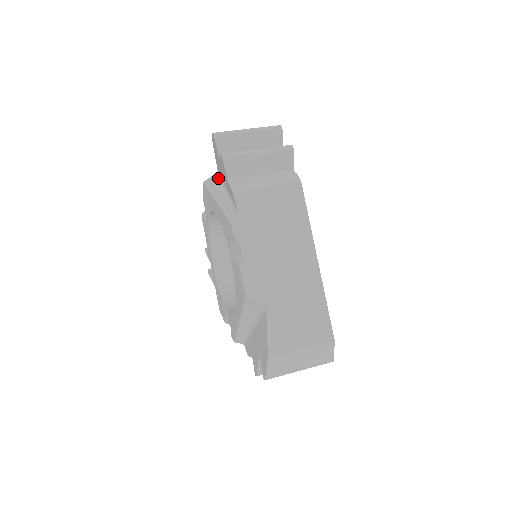
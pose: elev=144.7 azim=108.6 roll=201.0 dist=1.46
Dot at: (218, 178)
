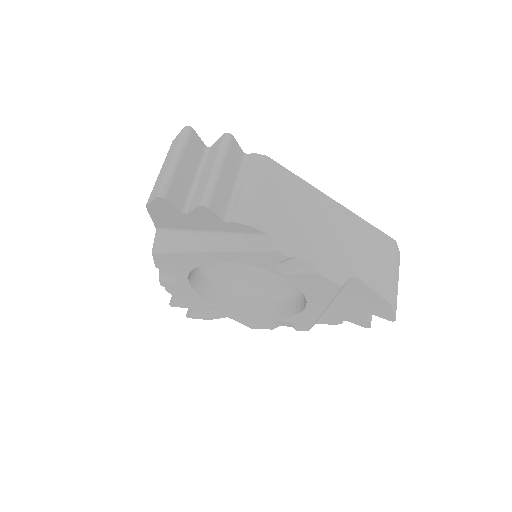
Dot at: (170, 233)
